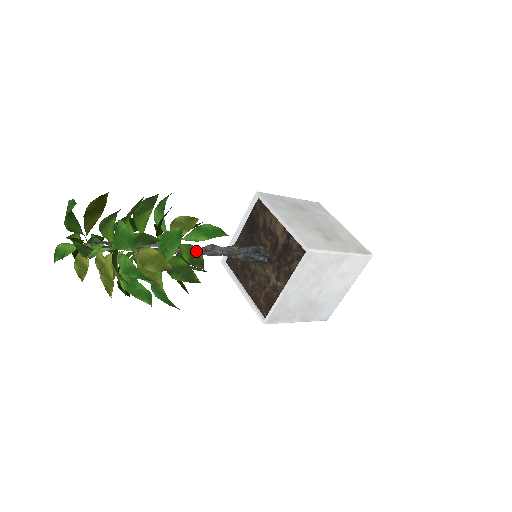
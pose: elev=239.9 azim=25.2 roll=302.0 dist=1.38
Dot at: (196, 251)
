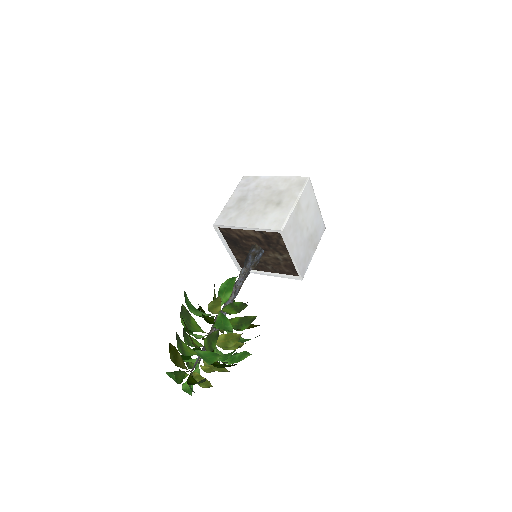
Dot at: (234, 304)
